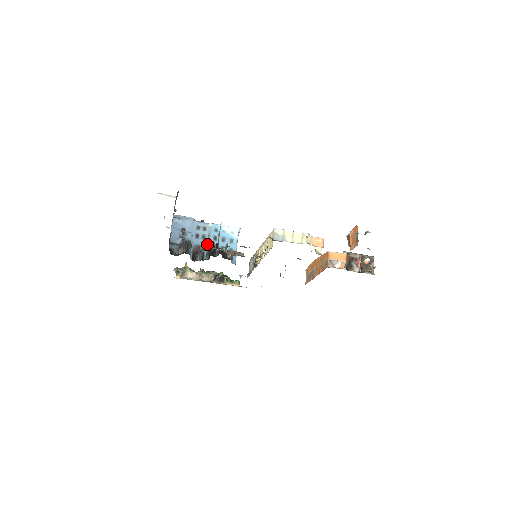
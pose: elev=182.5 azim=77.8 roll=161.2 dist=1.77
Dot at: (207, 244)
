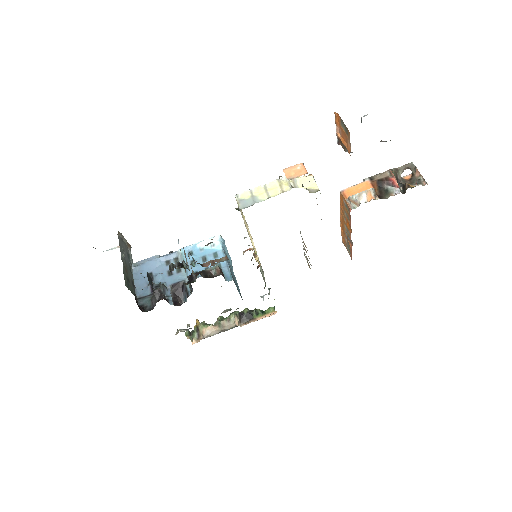
Dot at: (186, 276)
